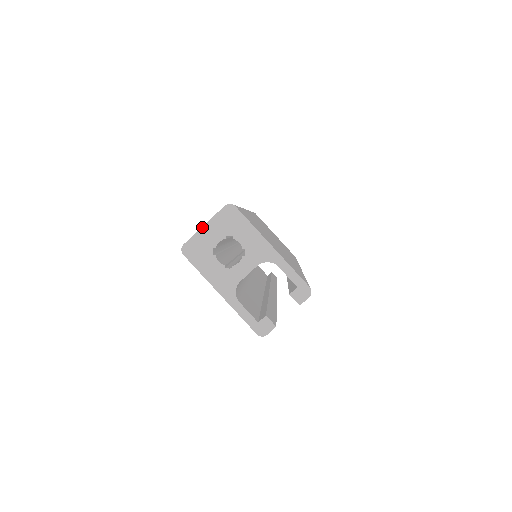
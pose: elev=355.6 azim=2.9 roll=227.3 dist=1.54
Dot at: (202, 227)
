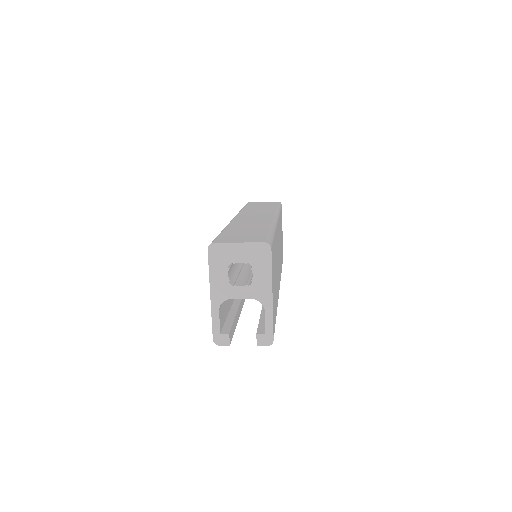
Dot at: (237, 243)
